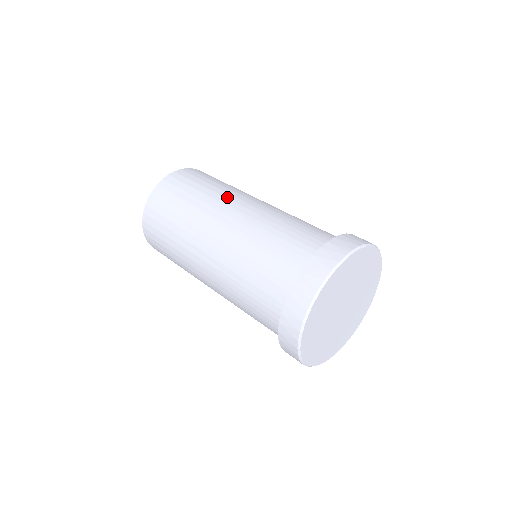
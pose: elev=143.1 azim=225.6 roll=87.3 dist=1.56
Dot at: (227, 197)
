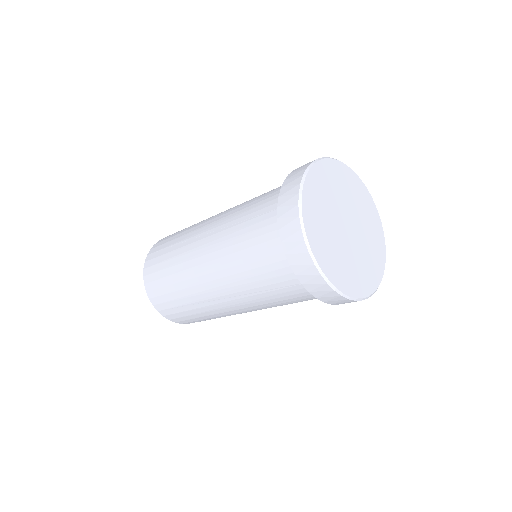
Dot at: occluded
